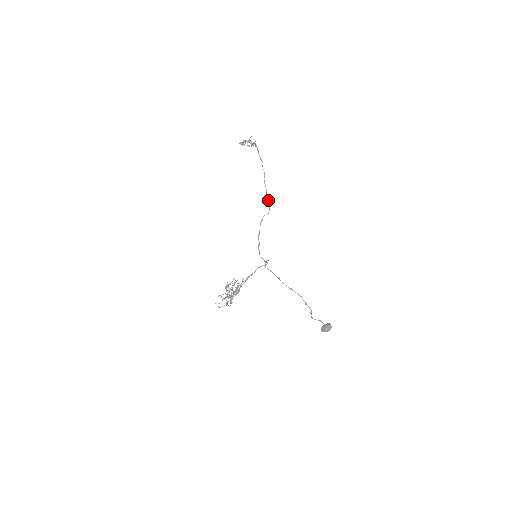
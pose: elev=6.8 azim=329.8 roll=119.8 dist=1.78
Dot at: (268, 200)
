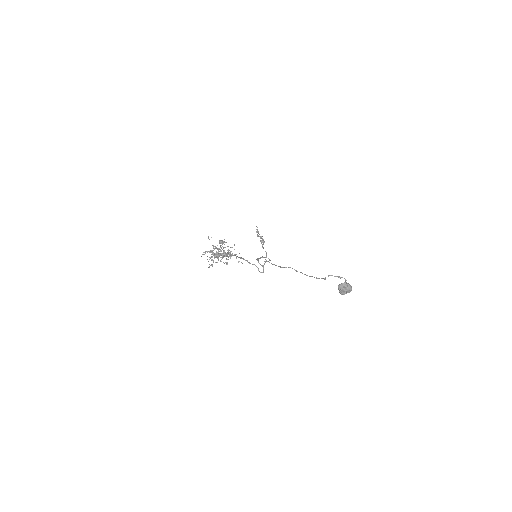
Dot at: (269, 260)
